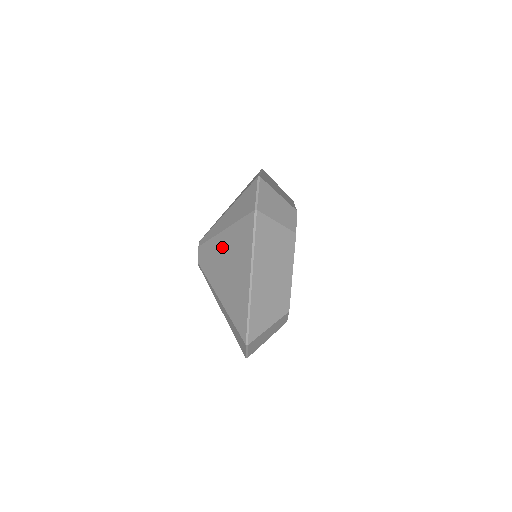
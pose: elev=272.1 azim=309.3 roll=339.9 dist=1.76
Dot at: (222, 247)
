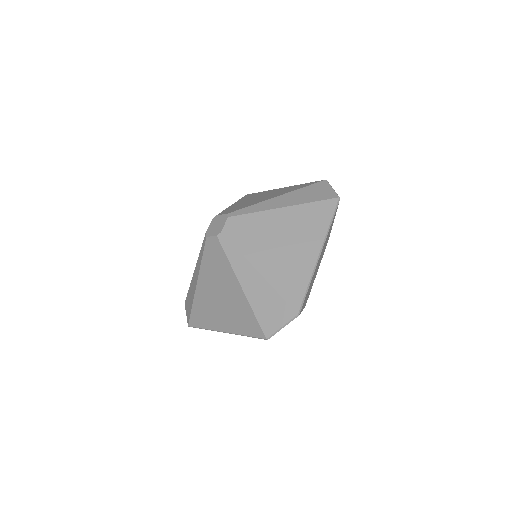
Dot at: (229, 284)
